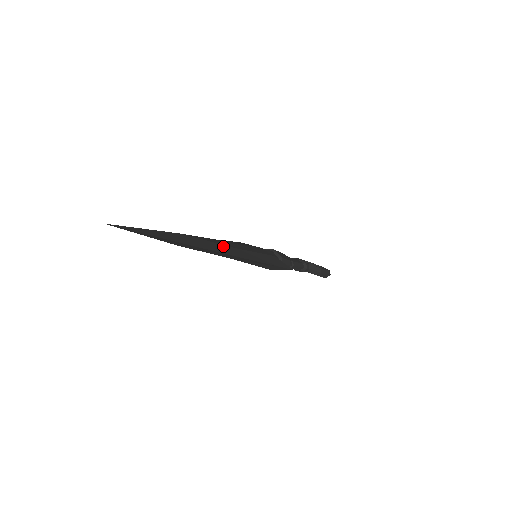
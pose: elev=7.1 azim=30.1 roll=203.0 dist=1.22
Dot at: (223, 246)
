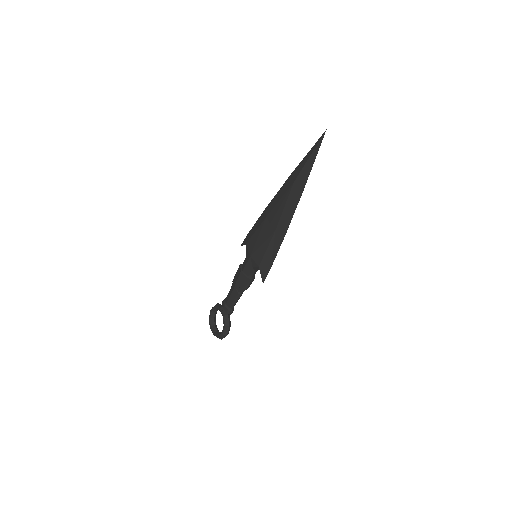
Dot at: occluded
